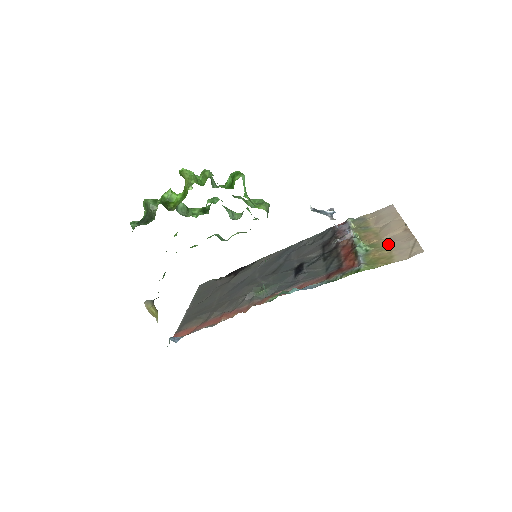
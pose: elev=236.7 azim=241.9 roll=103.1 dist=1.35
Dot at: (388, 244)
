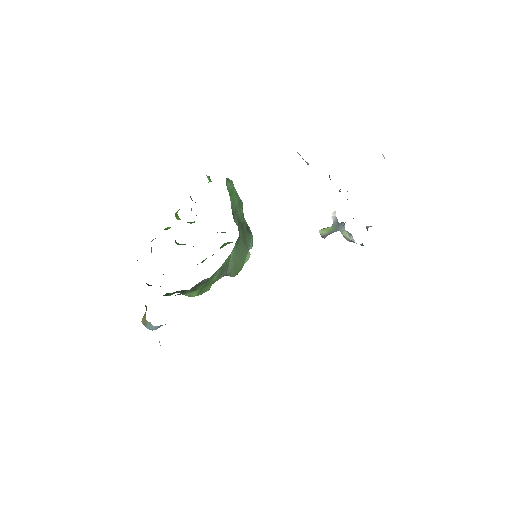
Dot at: occluded
